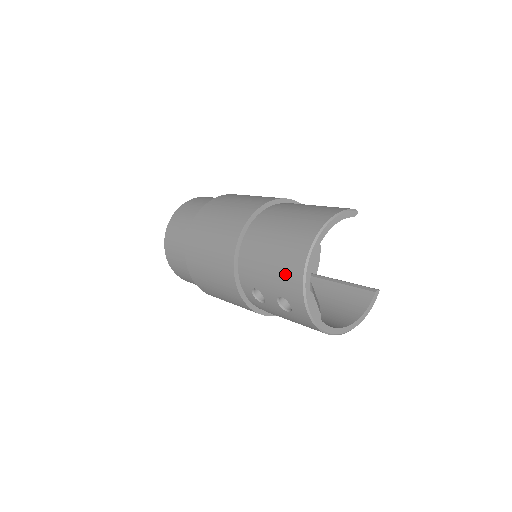
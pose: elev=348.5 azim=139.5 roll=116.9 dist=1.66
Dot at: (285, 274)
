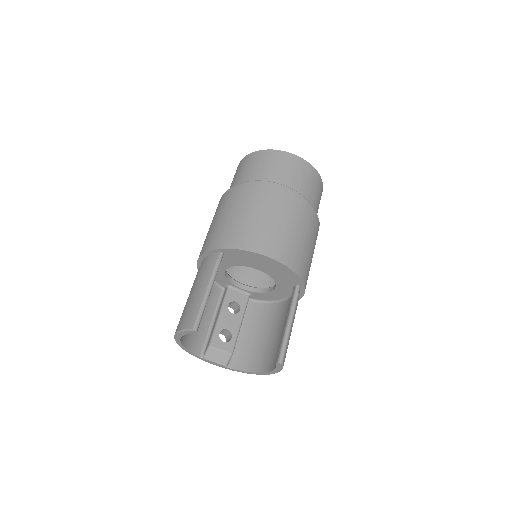
Dot at: occluded
